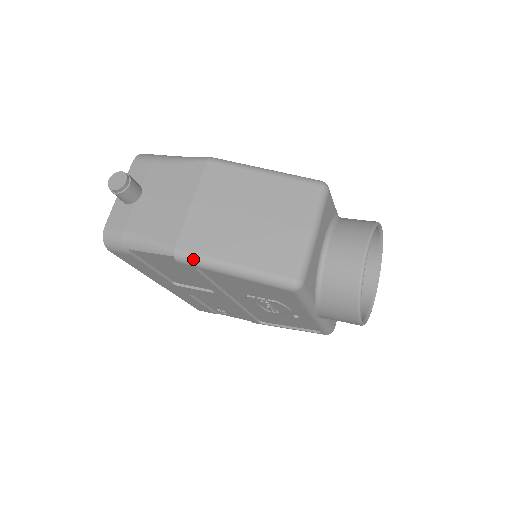
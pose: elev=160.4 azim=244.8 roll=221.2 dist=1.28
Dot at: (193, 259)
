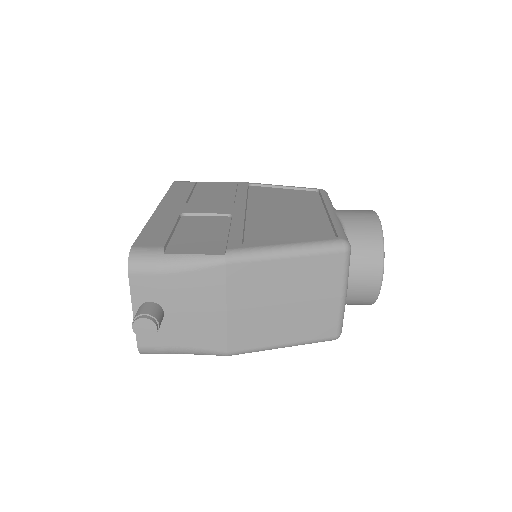
Dot at: occluded
